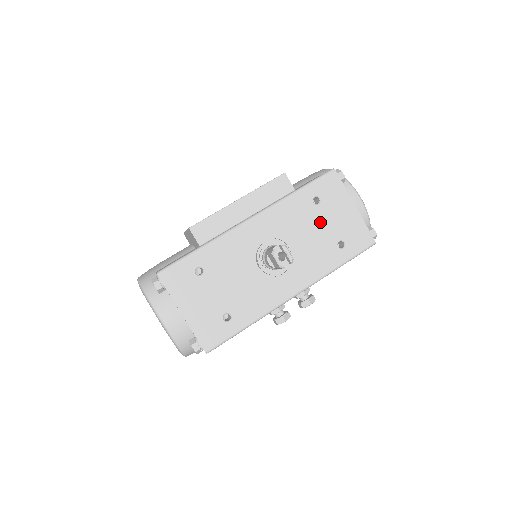
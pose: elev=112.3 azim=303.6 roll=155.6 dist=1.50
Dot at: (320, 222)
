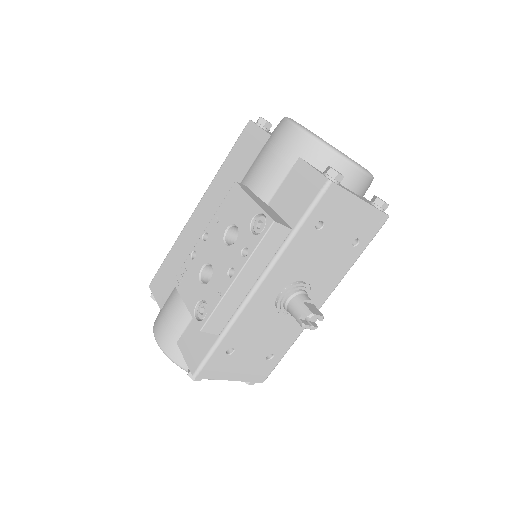
Dot at: (329, 240)
